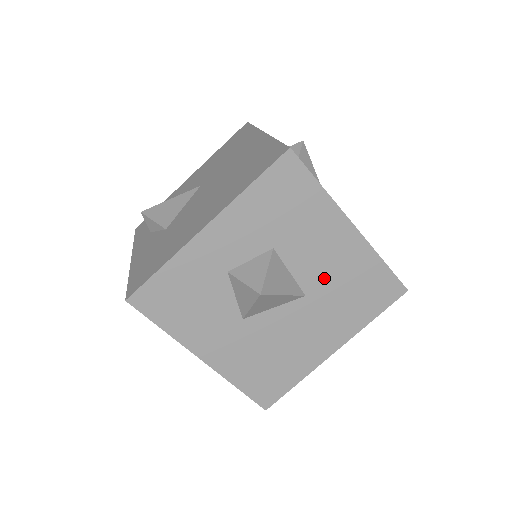
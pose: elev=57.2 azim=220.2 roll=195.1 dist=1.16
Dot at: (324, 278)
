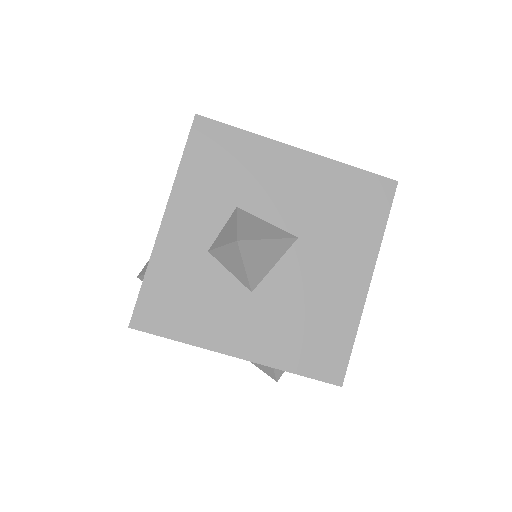
Dot at: (304, 211)
